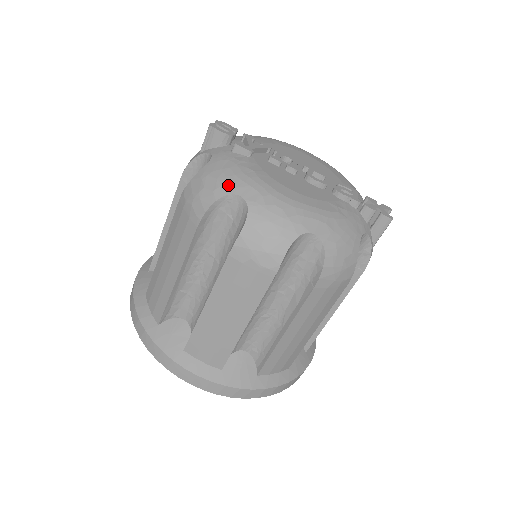
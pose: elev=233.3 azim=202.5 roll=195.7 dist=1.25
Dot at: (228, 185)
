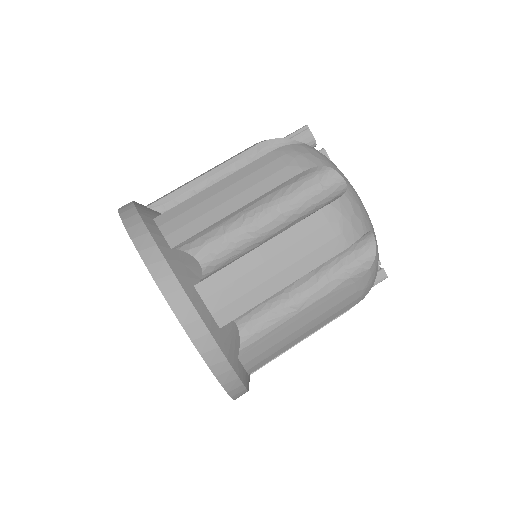
Dot at: (331, 163)
